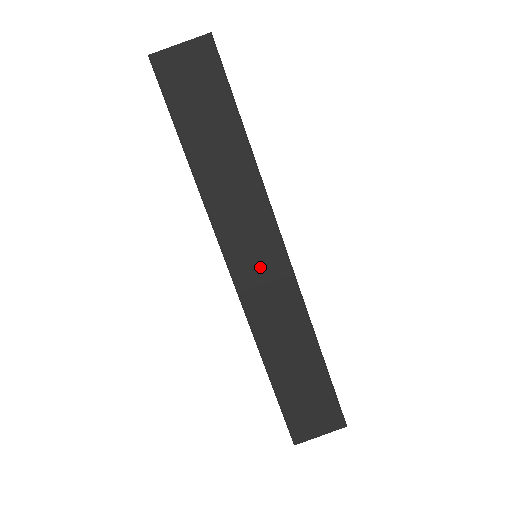
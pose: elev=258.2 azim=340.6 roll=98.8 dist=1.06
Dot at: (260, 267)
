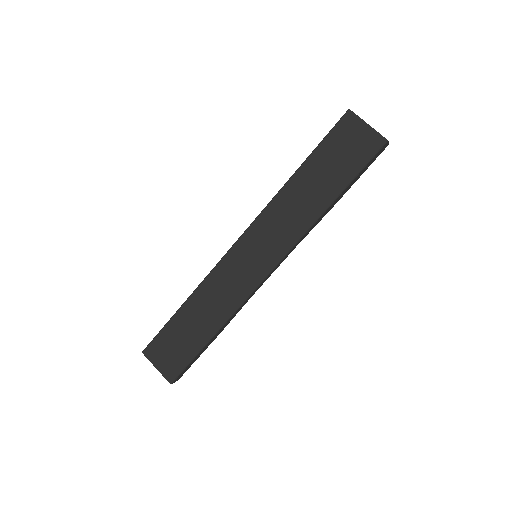
Dot at: (249, 262)
